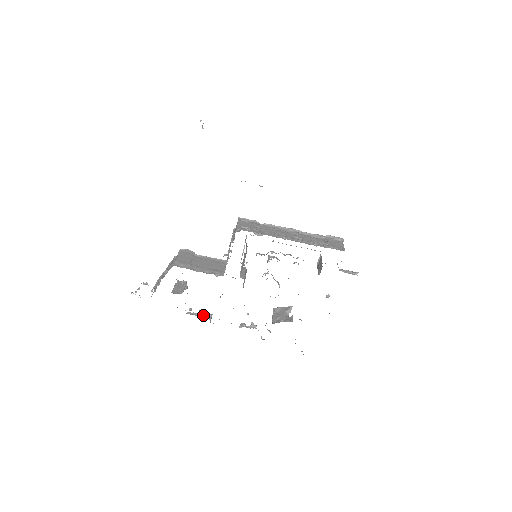
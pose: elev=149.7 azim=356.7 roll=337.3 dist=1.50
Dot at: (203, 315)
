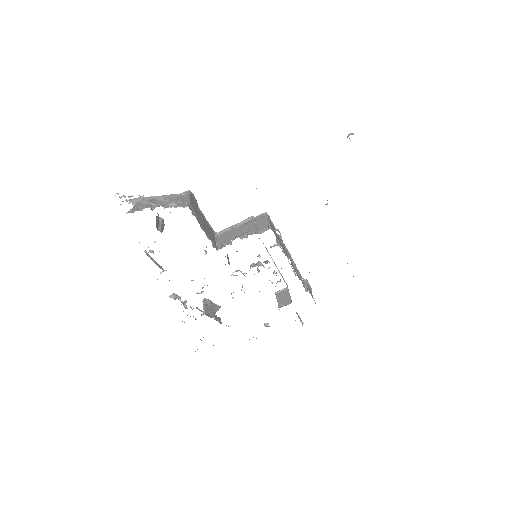
Dot at: (159, 265)
